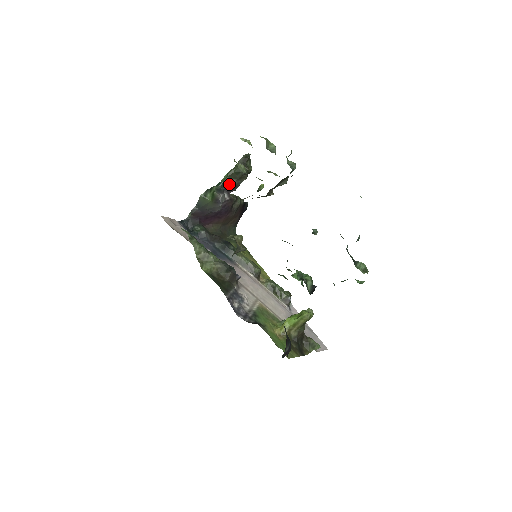
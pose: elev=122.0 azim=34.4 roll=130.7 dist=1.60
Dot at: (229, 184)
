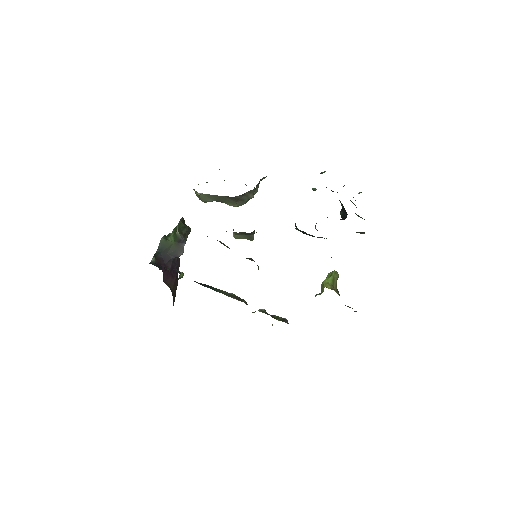
Dot at: occluded
